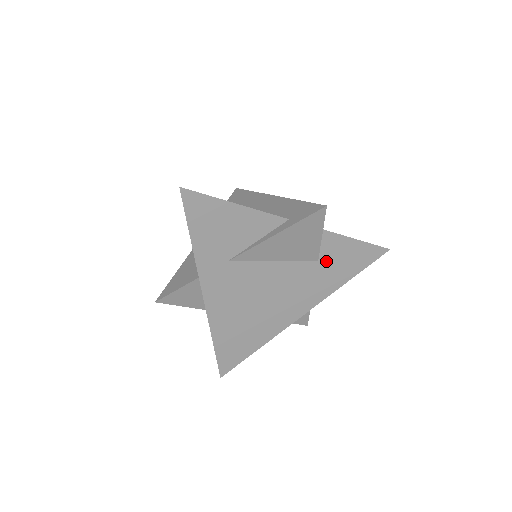
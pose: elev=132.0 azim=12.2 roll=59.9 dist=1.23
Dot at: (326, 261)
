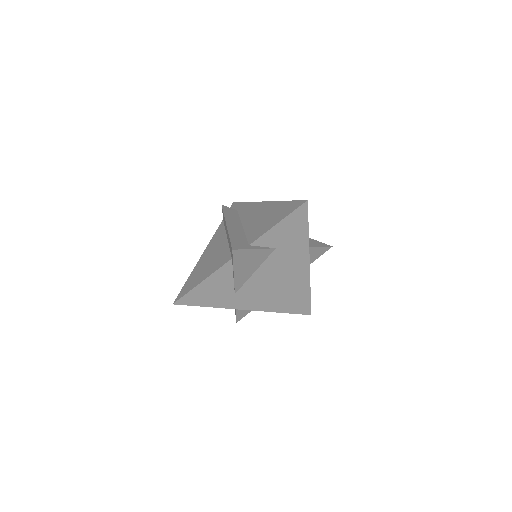
Dot at: (280, 244)
